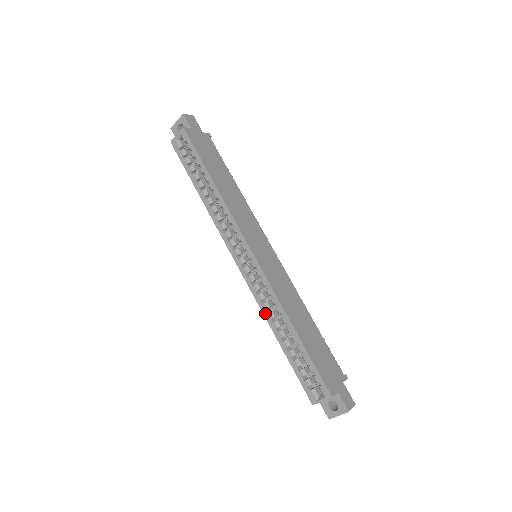
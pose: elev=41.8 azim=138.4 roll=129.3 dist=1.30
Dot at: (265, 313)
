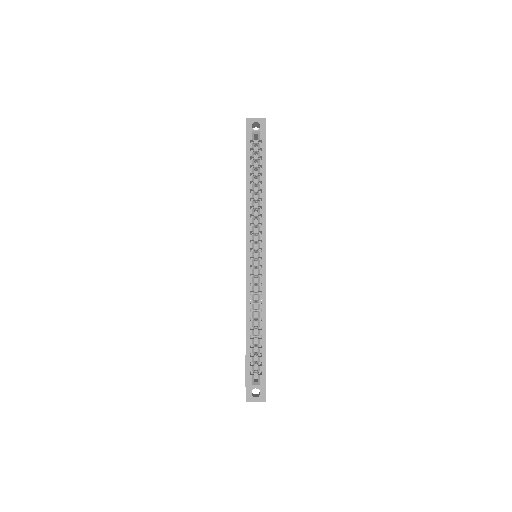
Dot at: (248, 302)
